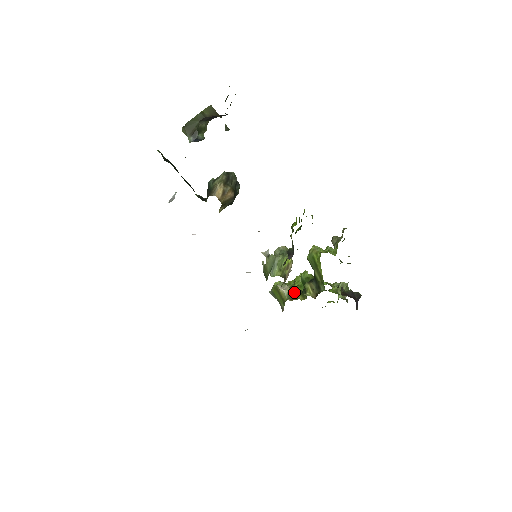
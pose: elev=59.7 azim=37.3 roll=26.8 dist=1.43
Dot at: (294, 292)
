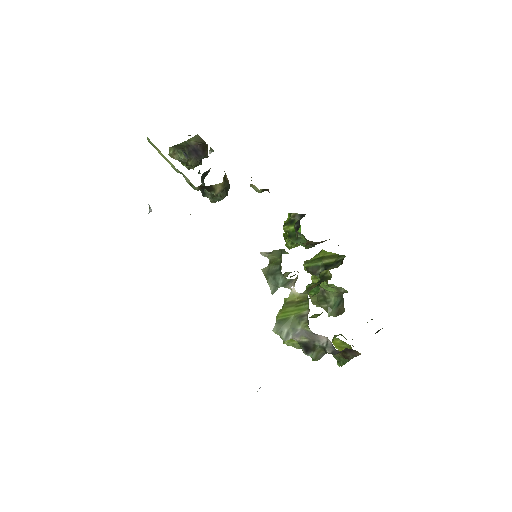
Dot at: (313, 284)
